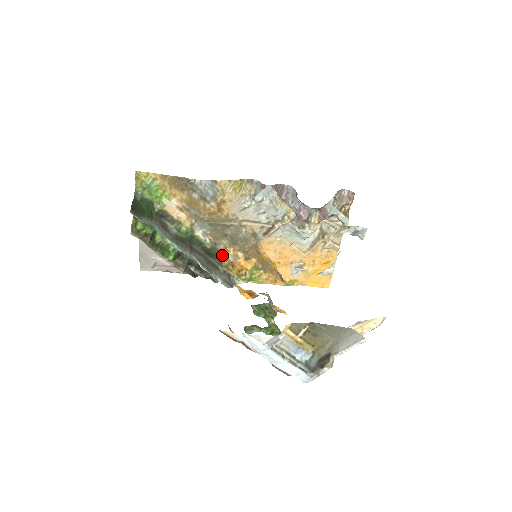
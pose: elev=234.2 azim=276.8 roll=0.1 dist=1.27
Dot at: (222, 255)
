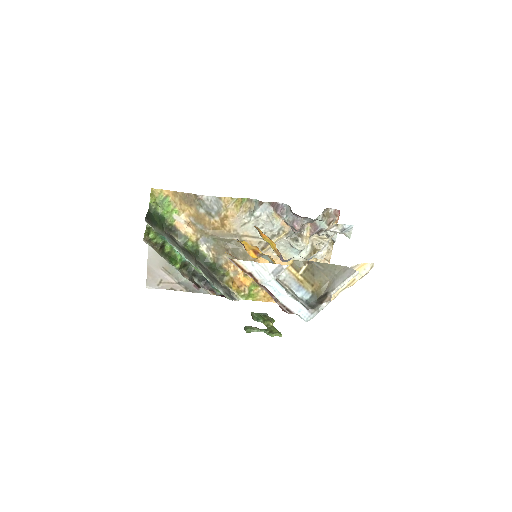
Dot at: (223, 270)
